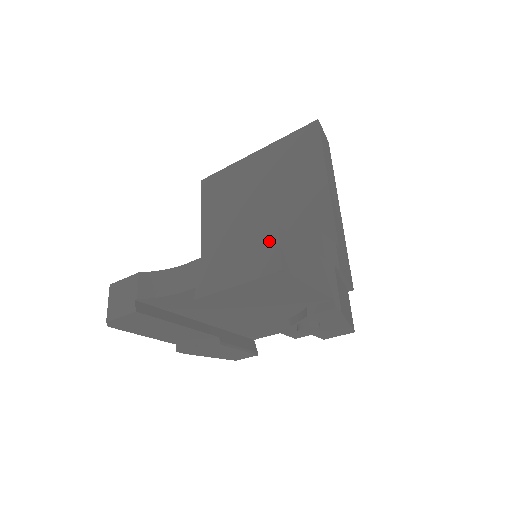
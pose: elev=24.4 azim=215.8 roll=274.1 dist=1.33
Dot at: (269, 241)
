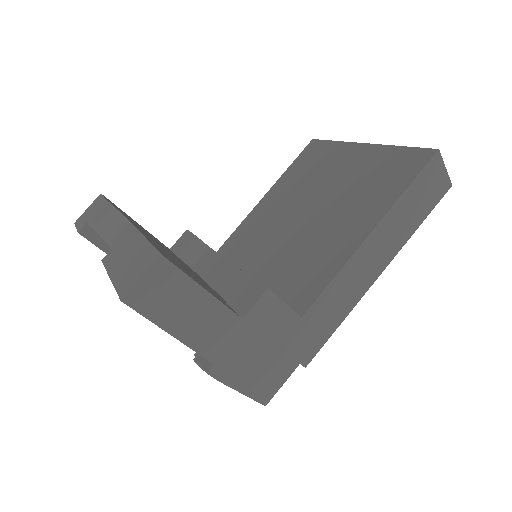
Dot at: (147, 262)
